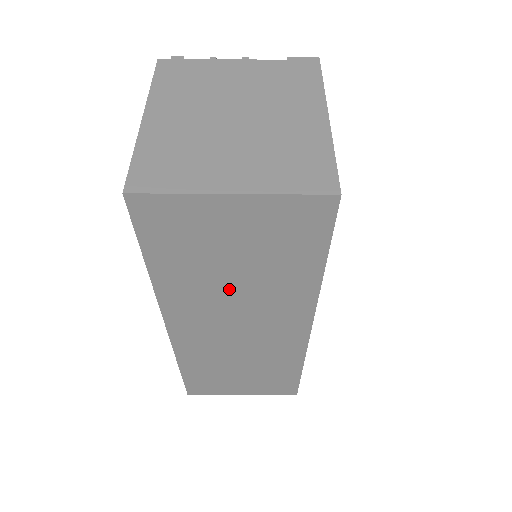
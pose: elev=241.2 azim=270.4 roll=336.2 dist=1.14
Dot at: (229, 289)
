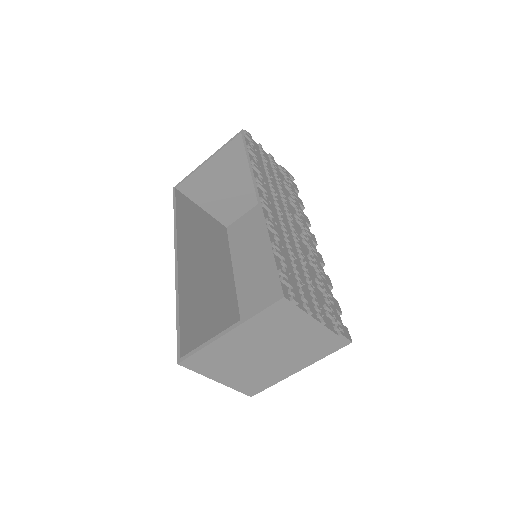
Dot at: occluded
